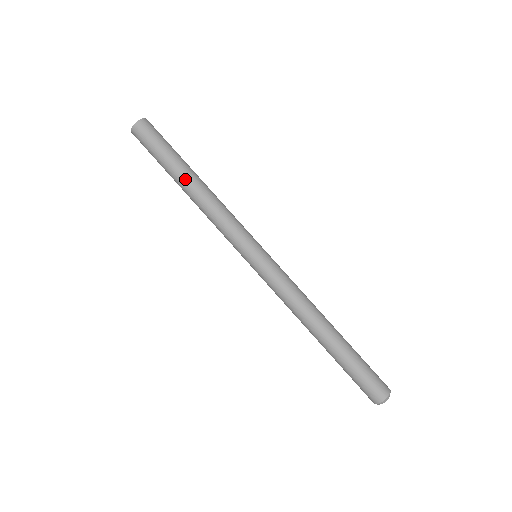
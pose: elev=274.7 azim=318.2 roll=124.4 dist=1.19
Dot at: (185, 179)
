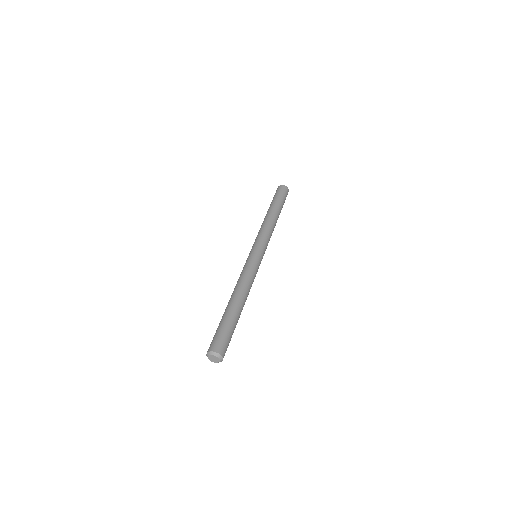
Dot at: (277, 212)
